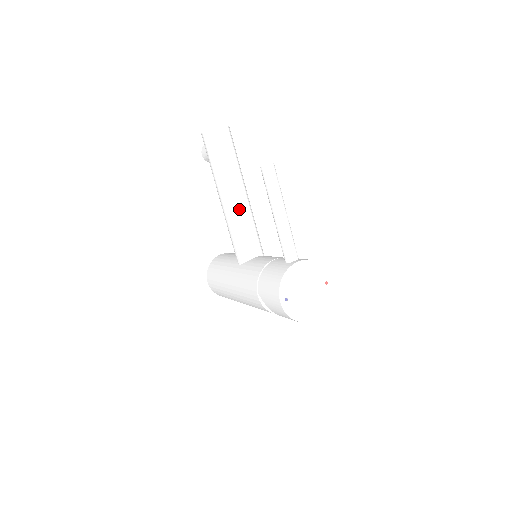
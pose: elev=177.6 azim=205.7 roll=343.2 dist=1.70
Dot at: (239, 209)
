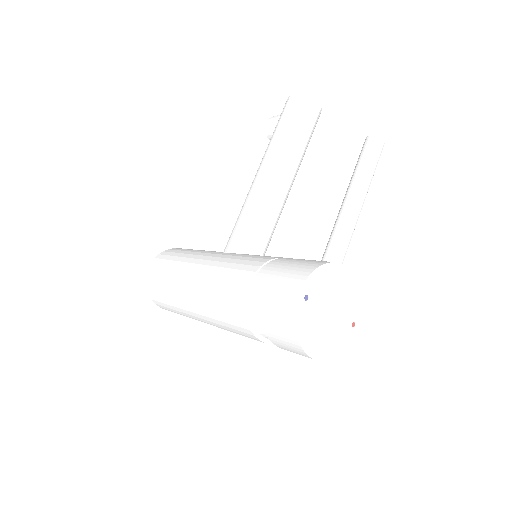
Dot at: (276, 191)
